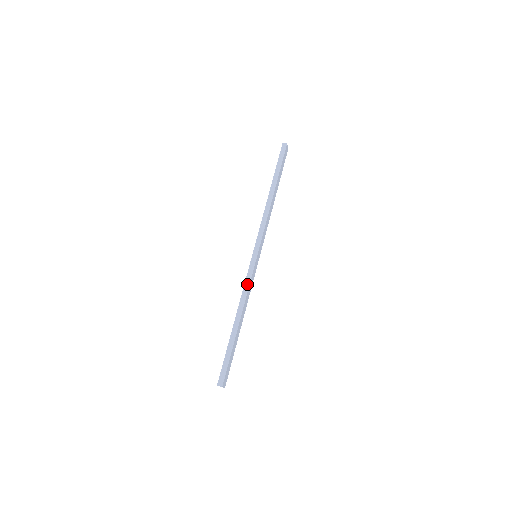
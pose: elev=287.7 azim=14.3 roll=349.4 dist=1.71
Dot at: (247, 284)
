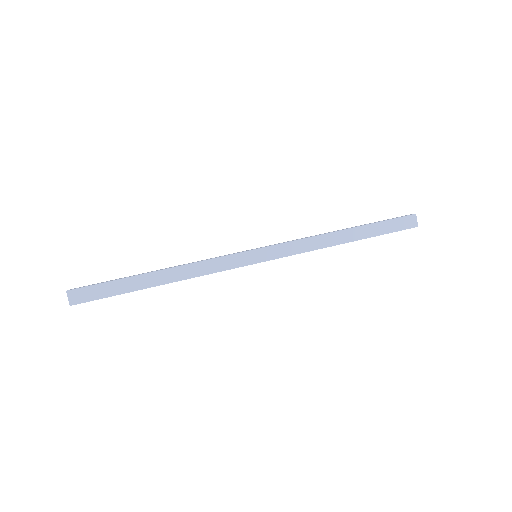
Dot at: (212, 258)
